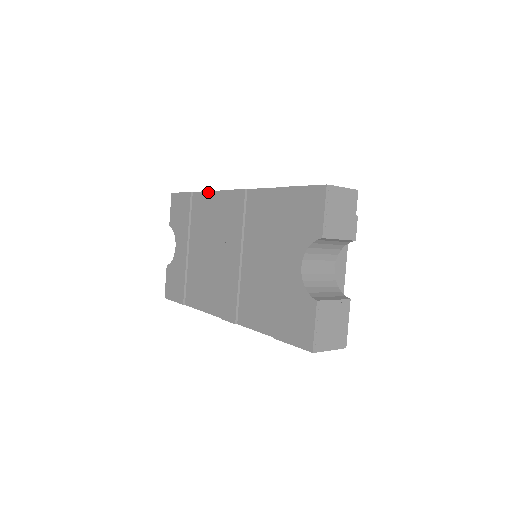
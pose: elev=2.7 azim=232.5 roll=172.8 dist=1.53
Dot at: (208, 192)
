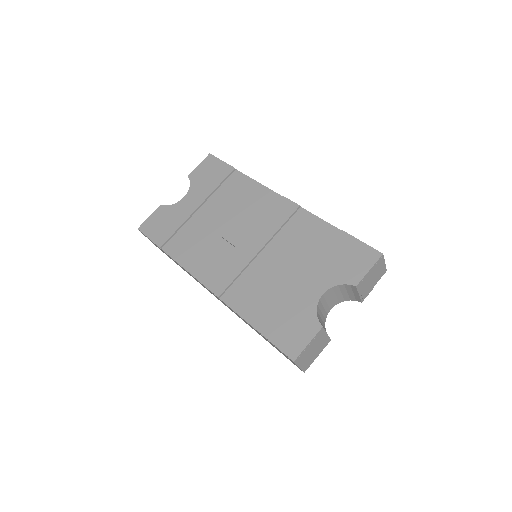
Dot at: (255, 181)
